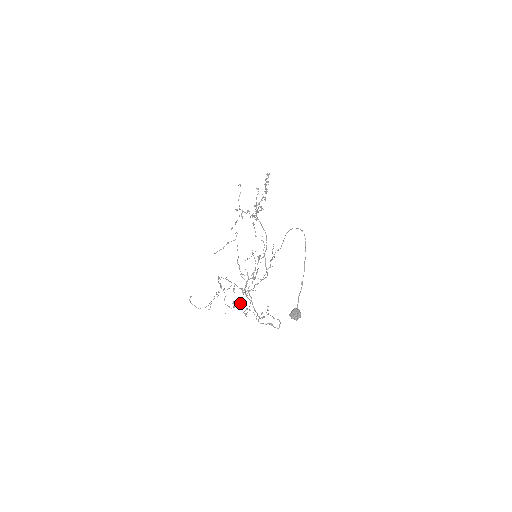
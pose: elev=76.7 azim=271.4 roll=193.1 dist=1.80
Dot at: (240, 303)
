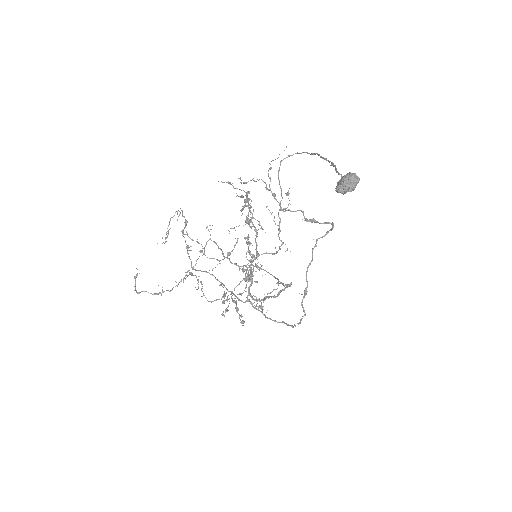
Dot at: occluded
